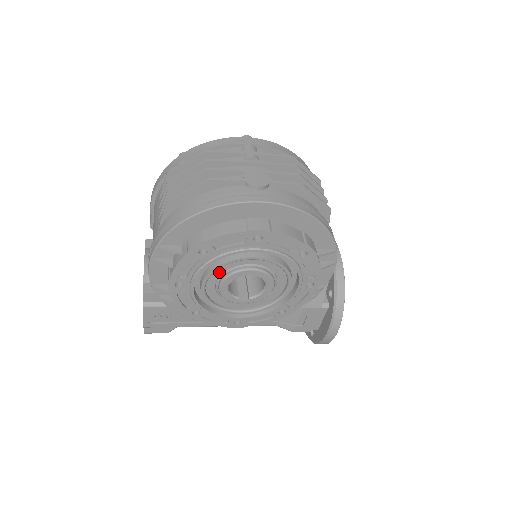
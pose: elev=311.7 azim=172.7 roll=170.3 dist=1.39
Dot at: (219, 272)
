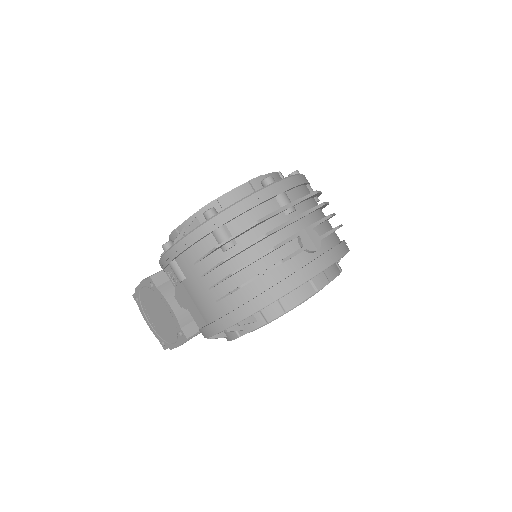
Dot at: occluded
